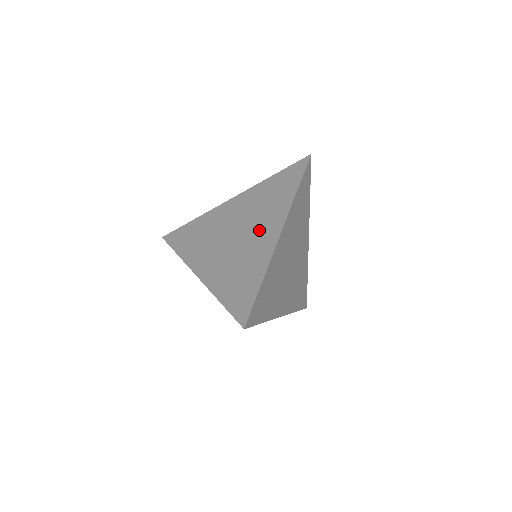
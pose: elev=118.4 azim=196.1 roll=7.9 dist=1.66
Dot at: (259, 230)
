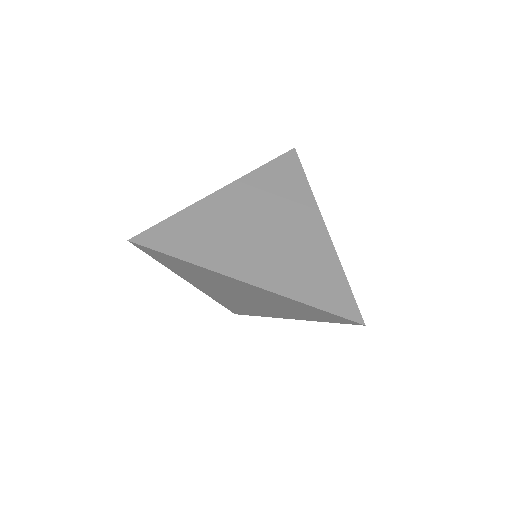
Dot at: (296, 224)
